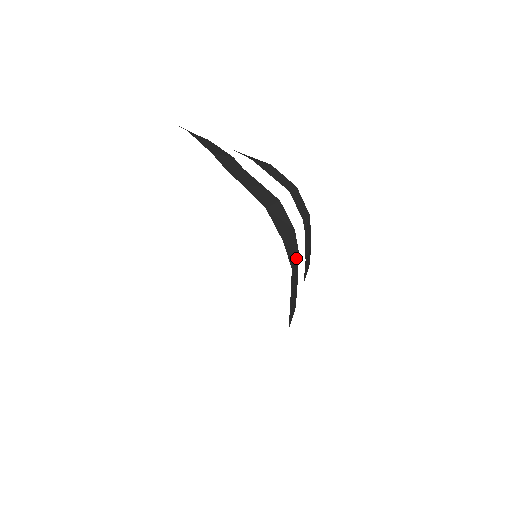
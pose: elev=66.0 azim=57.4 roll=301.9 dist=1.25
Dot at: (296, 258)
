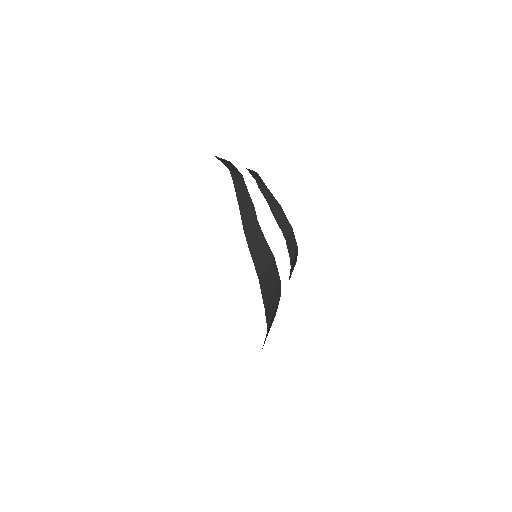
Dot at: (276, 307)
